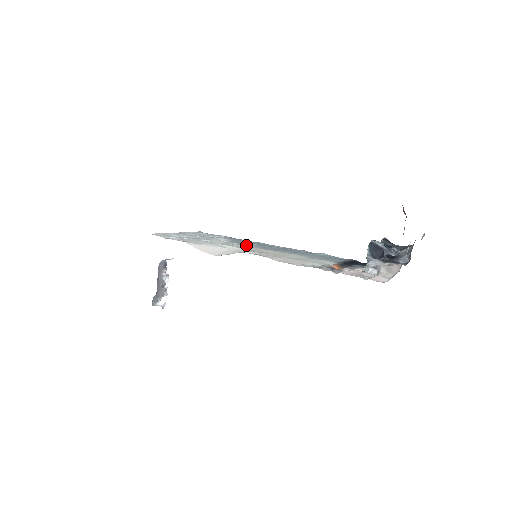
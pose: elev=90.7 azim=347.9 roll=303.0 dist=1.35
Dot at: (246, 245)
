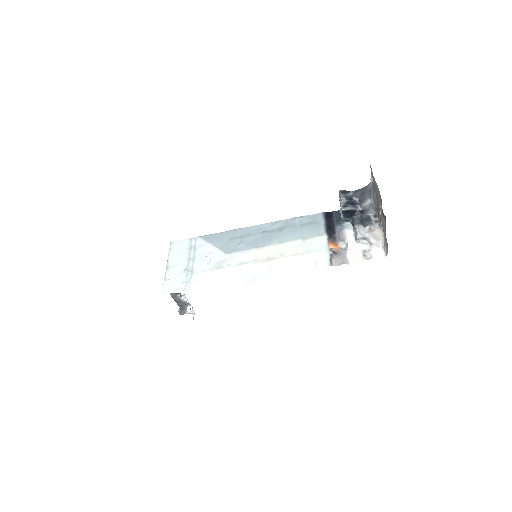
Dot at: (239, 250)
